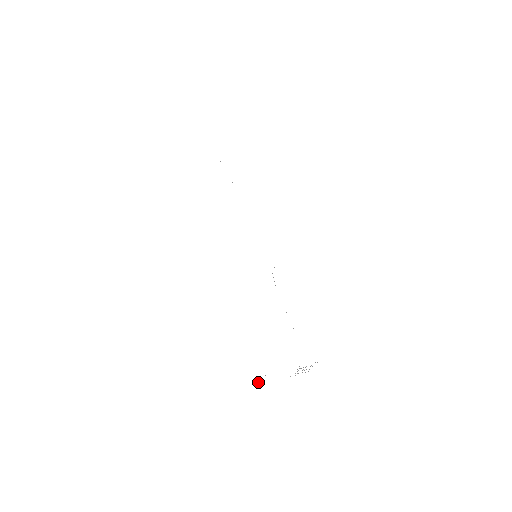
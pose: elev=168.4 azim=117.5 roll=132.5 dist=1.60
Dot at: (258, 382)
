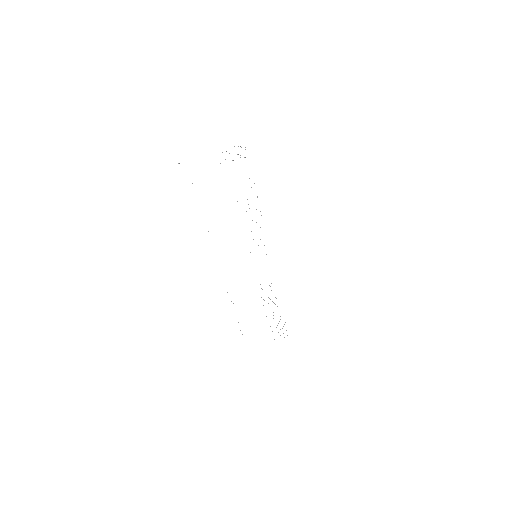
Dot at: occluded
